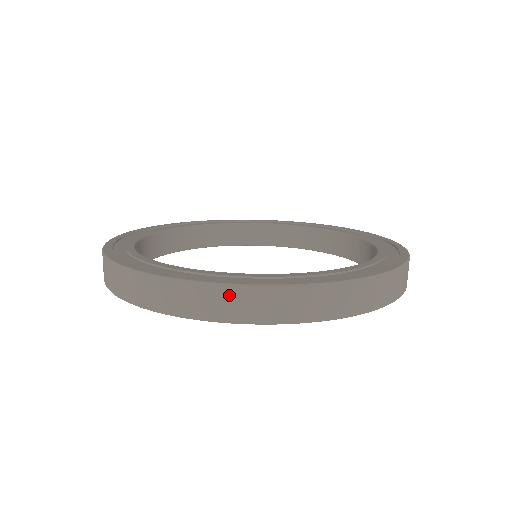
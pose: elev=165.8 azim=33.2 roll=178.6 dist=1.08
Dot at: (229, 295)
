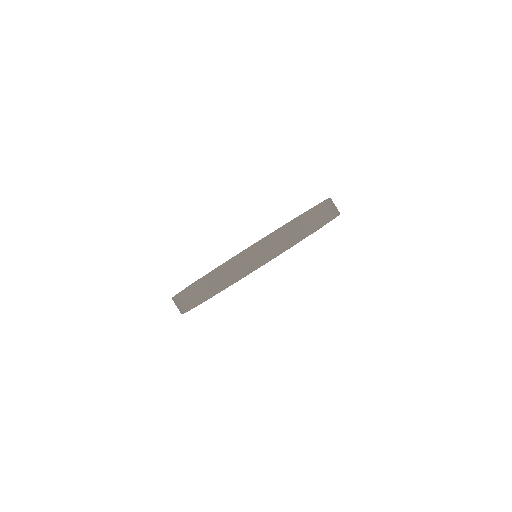
Dot at: (196, 288)
